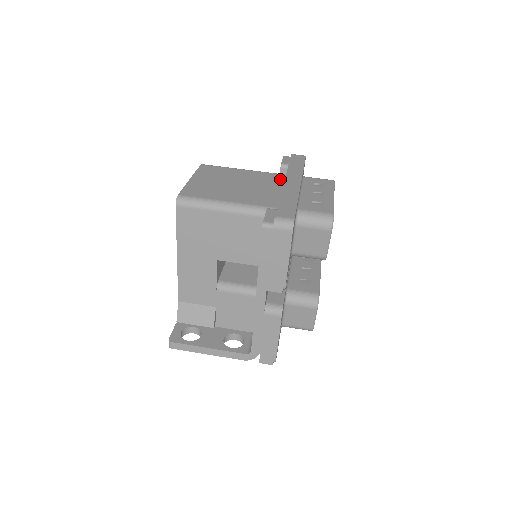
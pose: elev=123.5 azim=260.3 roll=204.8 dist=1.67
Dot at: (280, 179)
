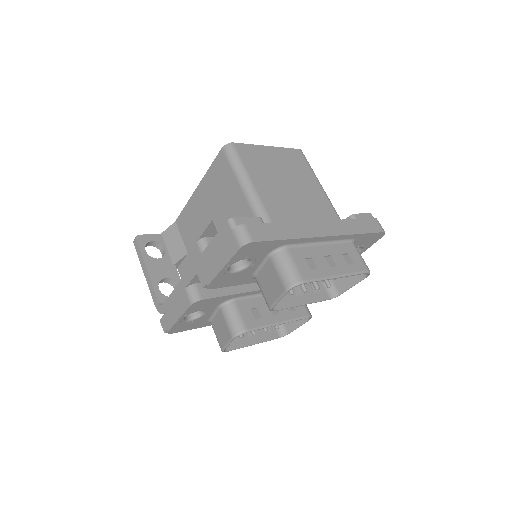
Dot at: occluded
